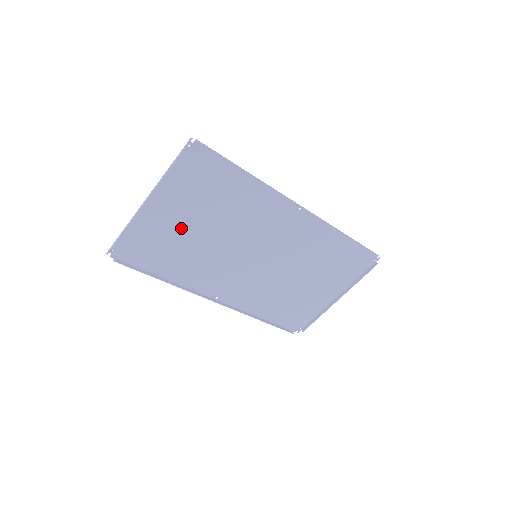
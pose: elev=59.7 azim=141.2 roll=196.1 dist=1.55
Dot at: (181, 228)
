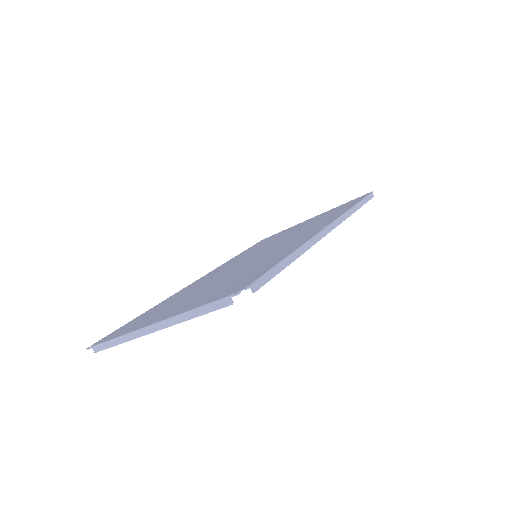
Dot at: occluded
